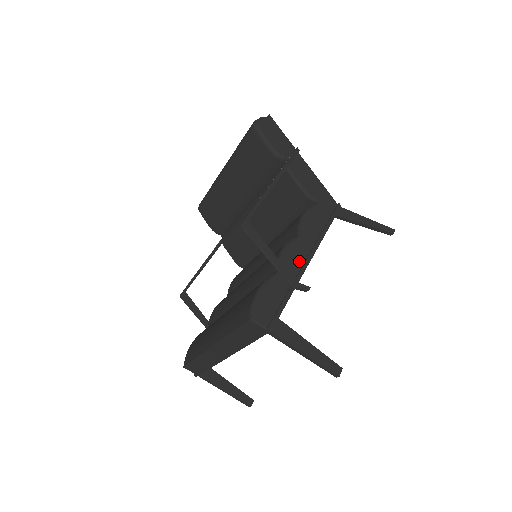
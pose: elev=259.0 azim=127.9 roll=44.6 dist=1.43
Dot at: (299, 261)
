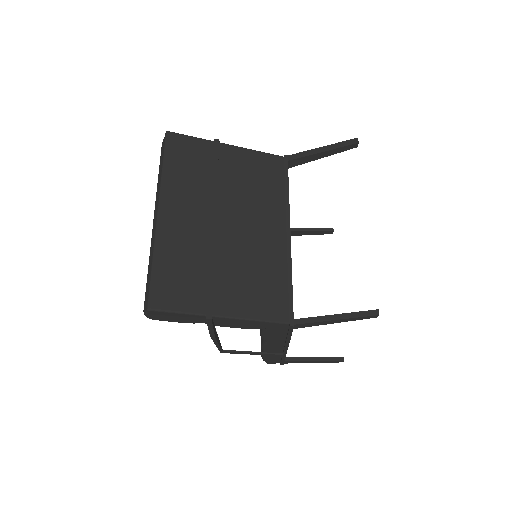
Dot at: (279, 349)
